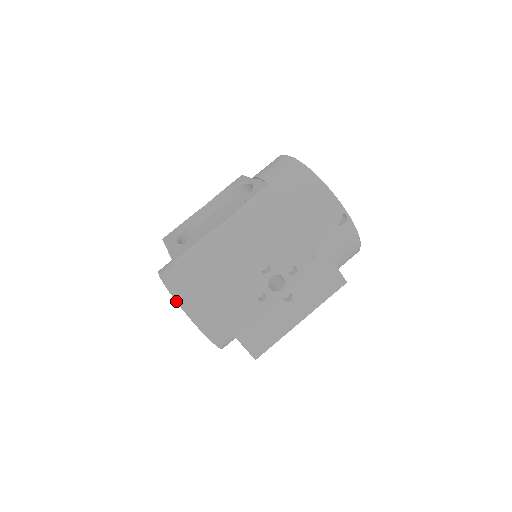
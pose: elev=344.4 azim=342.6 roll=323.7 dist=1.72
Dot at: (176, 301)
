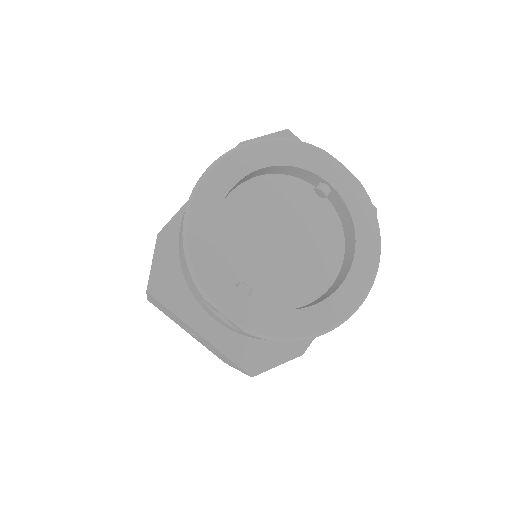
Dot at: occluded
